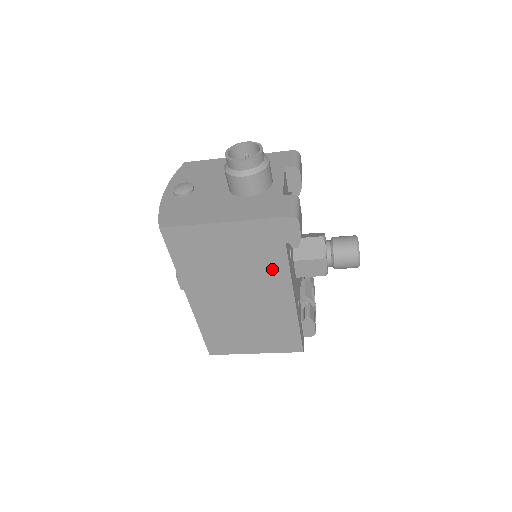
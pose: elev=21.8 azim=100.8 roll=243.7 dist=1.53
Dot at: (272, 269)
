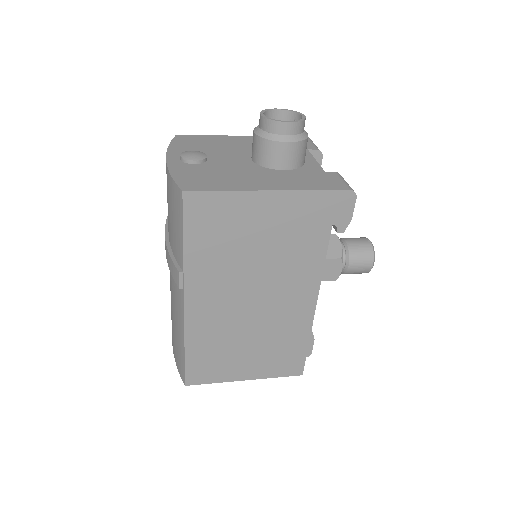
Dot at: (305, 260)
